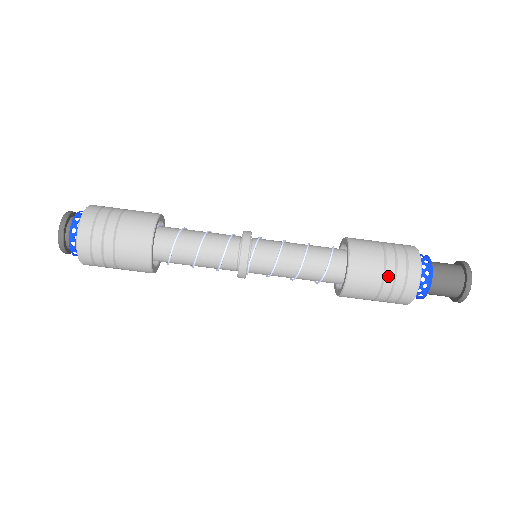
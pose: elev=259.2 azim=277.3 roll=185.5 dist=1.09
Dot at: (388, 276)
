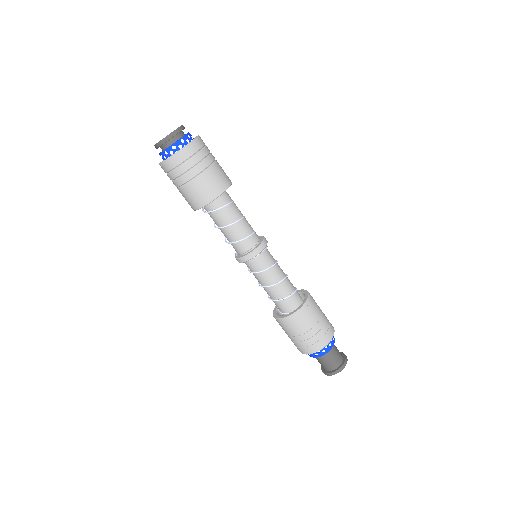
Dot at: (322, 320)
